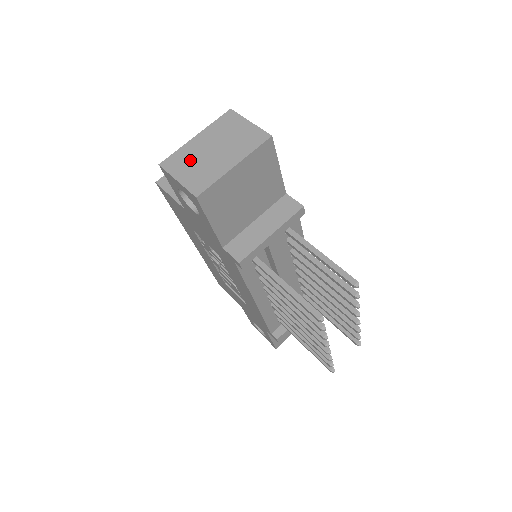
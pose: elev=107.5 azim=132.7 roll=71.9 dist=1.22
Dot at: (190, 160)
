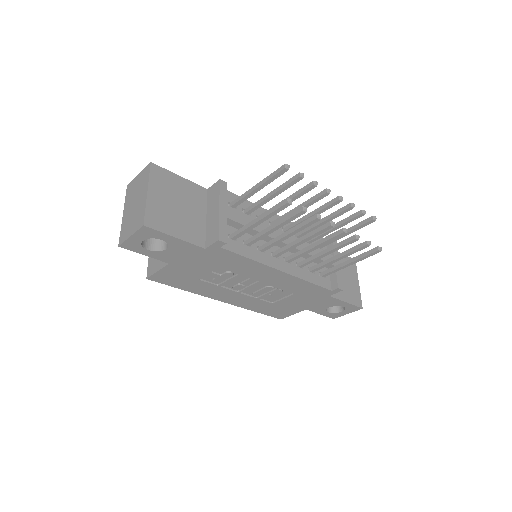
Dot at: (128, 223)
